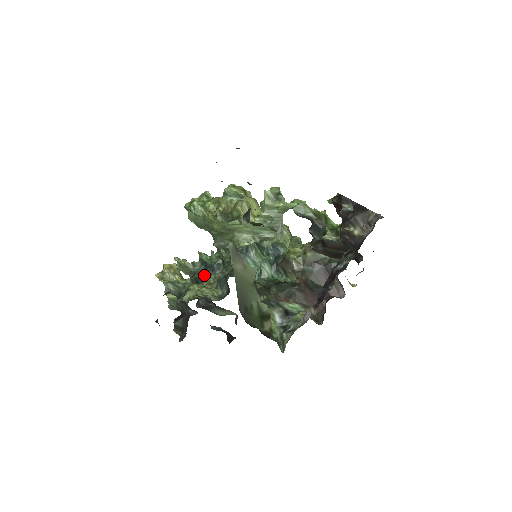
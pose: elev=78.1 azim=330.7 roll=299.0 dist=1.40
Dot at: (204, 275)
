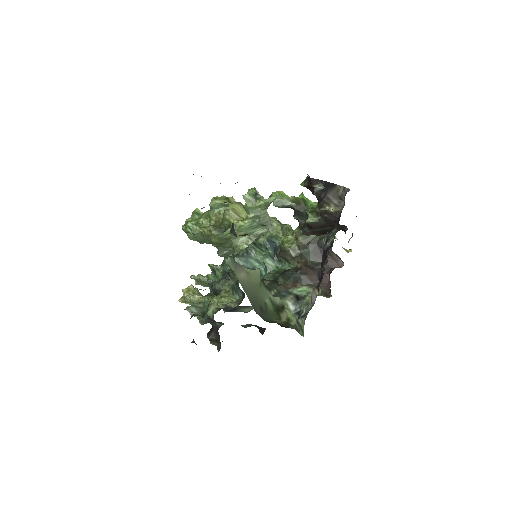
Dot at: (220, 285)
